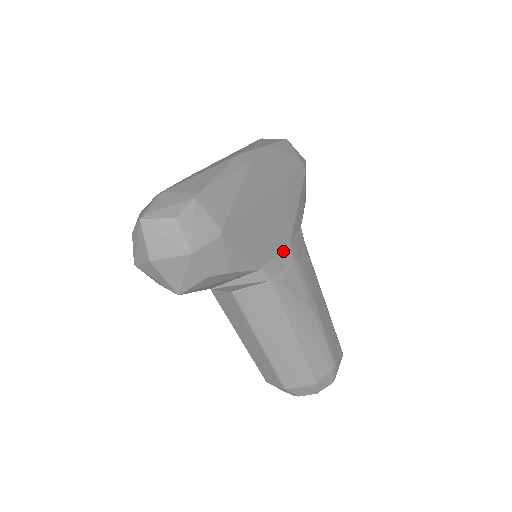
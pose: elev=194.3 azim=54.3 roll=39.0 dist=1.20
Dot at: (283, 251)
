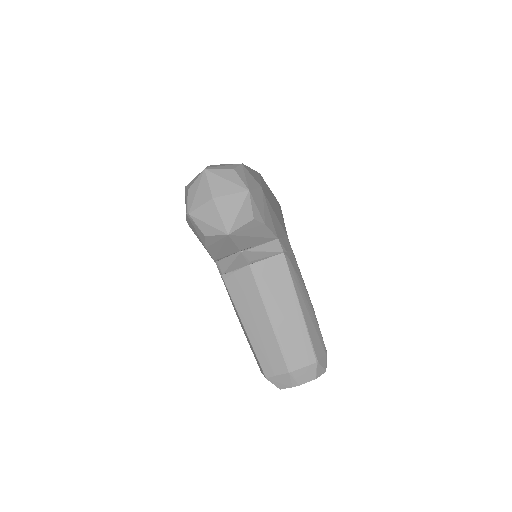
Dot at: (286, 239)
